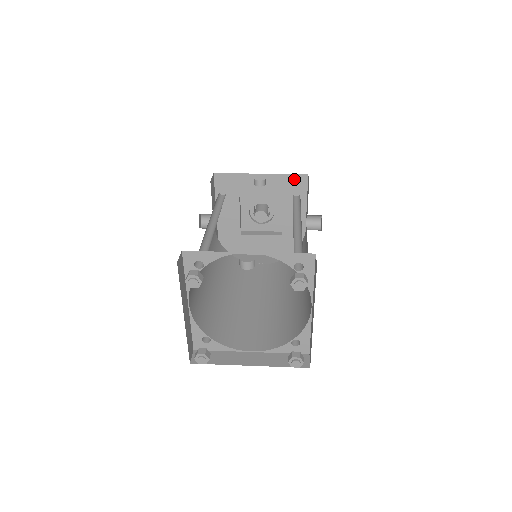
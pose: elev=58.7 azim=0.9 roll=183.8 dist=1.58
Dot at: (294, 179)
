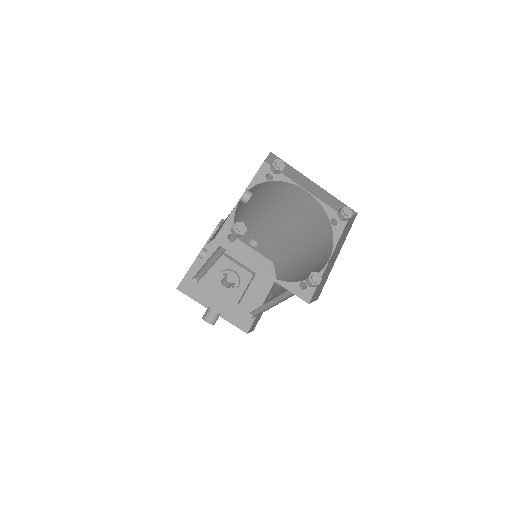
Dot at: occluded
